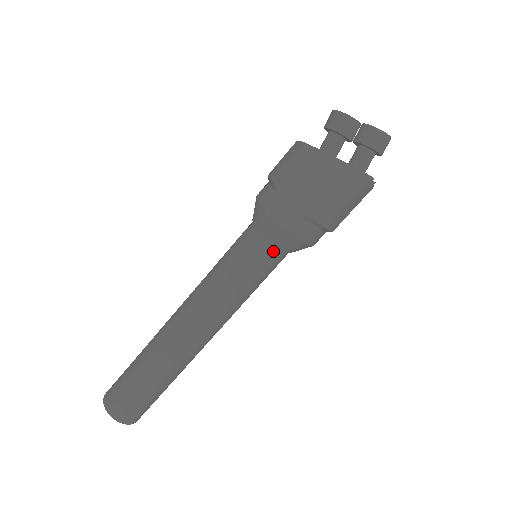
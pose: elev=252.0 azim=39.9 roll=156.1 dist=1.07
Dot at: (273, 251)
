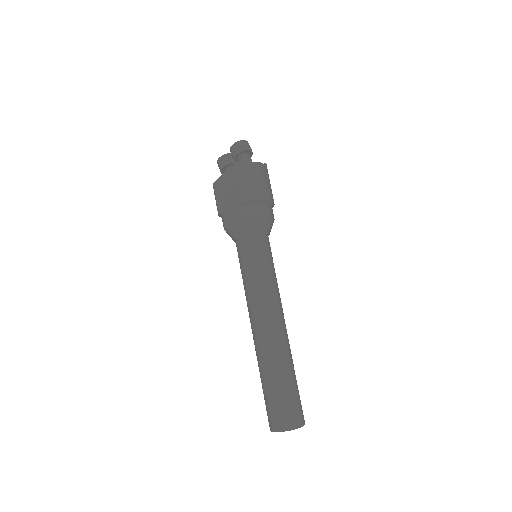
Dot at: (251, 240)
